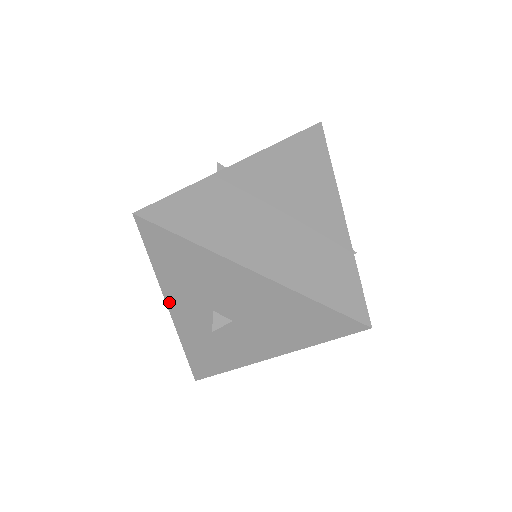
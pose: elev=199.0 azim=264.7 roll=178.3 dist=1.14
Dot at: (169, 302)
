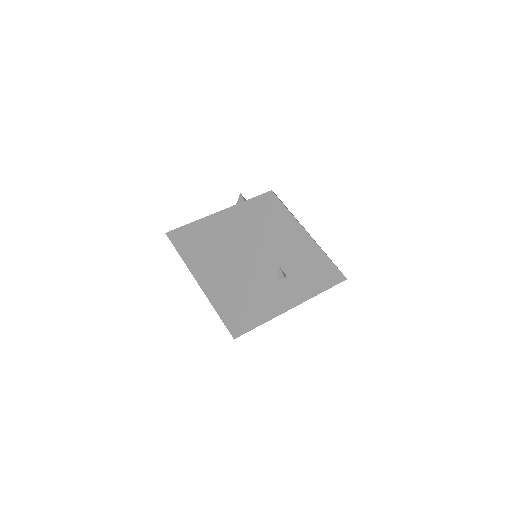
Dot at: (256, 260)
